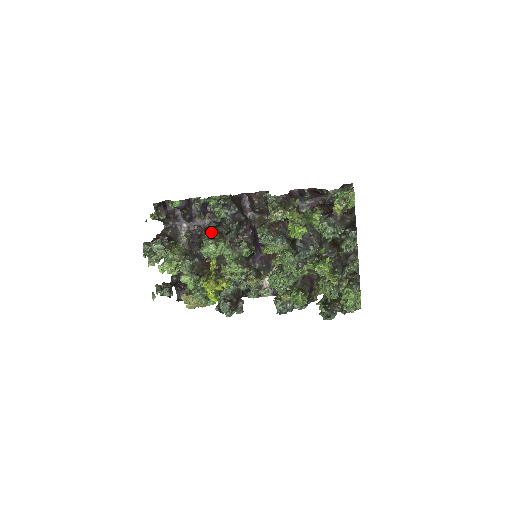
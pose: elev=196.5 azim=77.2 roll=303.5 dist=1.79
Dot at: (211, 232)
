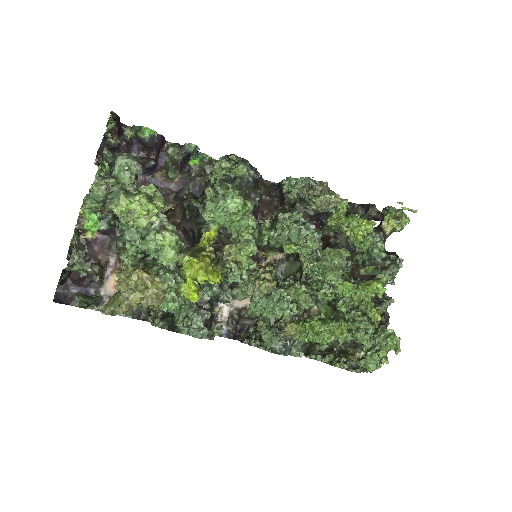
Dot at: occluded
